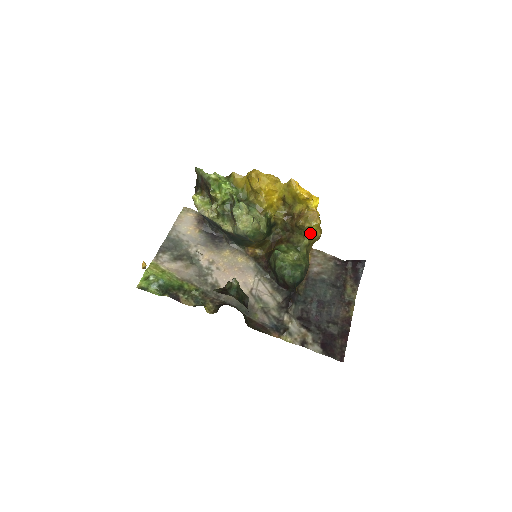
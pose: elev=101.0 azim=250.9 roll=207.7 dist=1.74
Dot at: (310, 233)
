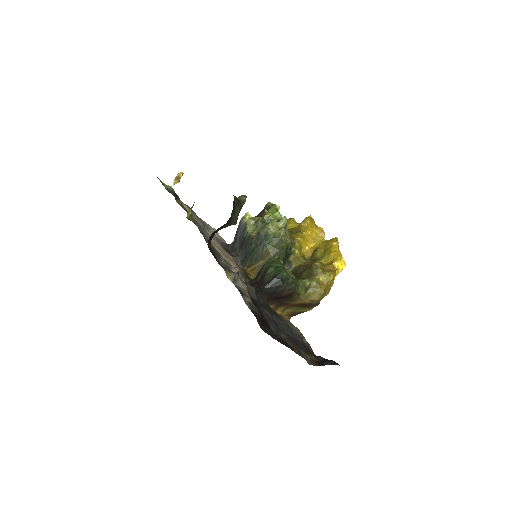
Dot at: (316, 279)
